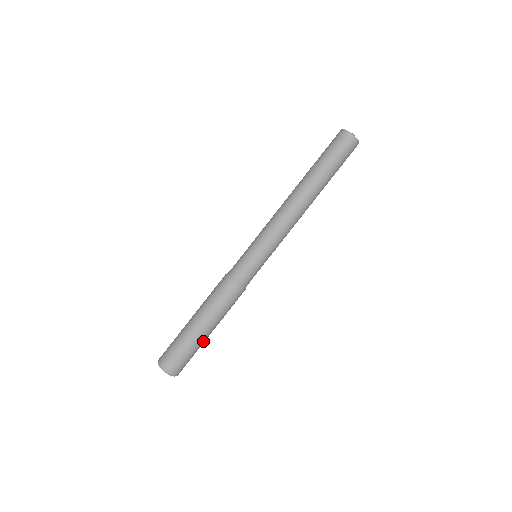
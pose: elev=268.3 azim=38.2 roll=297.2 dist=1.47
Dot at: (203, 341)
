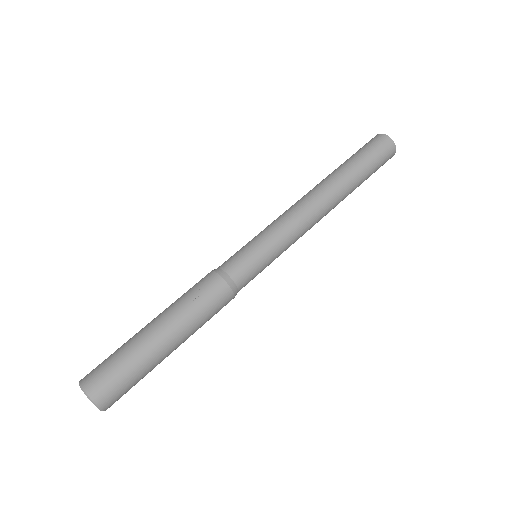
Dot at: (160, 361)
